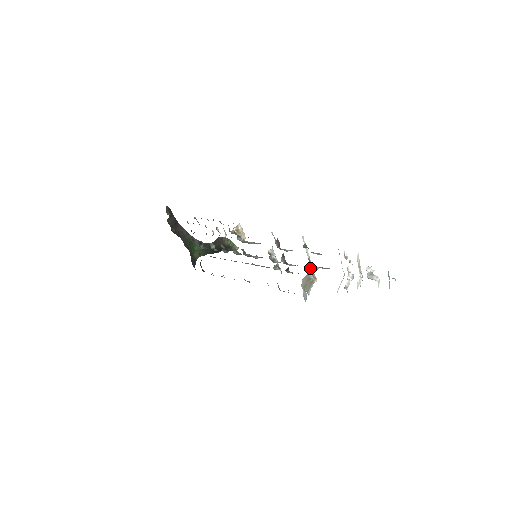
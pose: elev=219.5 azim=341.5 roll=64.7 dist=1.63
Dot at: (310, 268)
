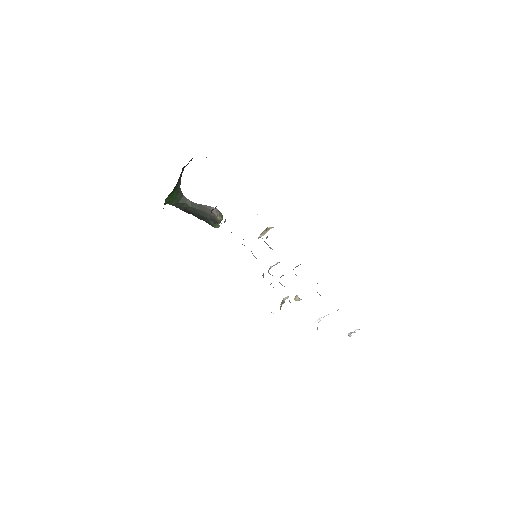
Dot at: (296, 296)
